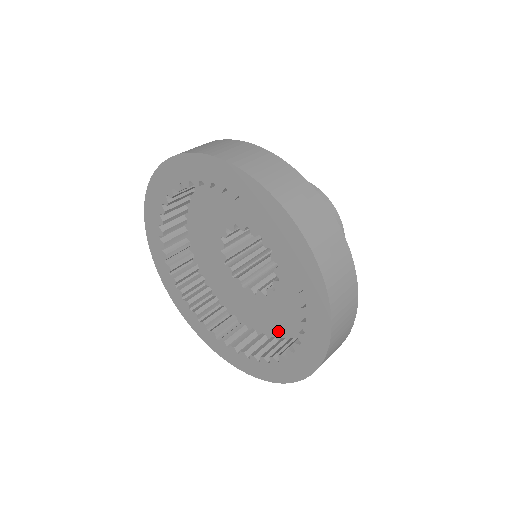
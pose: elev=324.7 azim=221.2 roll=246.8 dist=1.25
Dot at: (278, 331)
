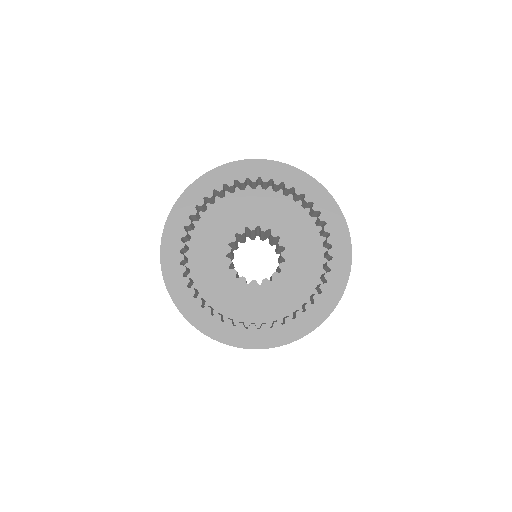
Dot at: (231, 312)
